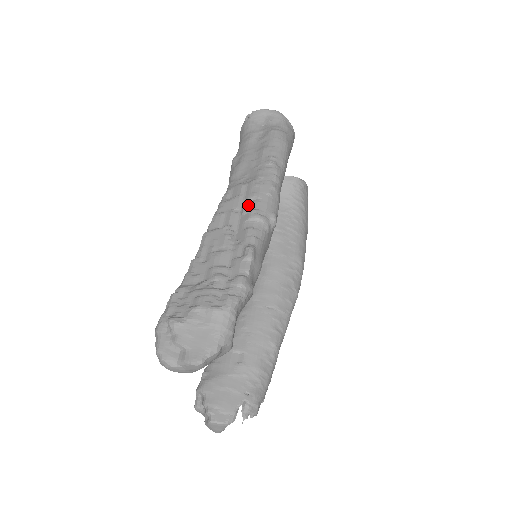
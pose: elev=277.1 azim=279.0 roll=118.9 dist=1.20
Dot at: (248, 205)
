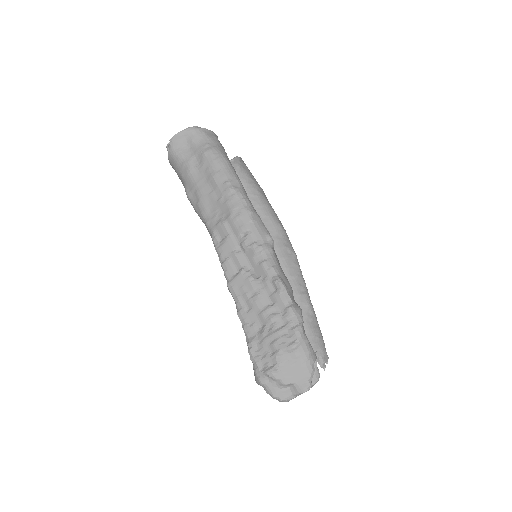
Dot at: (245, 242)
